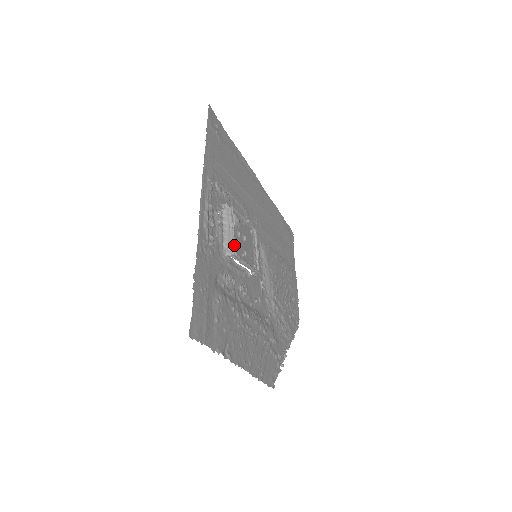
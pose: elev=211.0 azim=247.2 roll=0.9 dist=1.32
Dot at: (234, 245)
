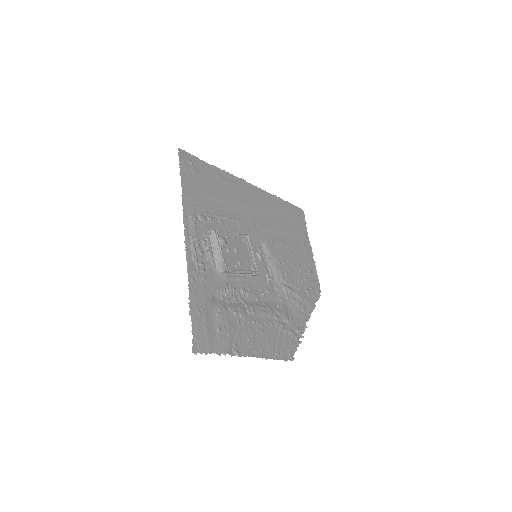
Dot at: (224, 263)
